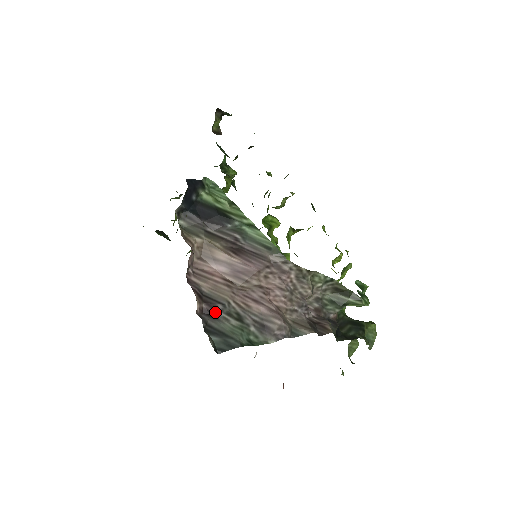
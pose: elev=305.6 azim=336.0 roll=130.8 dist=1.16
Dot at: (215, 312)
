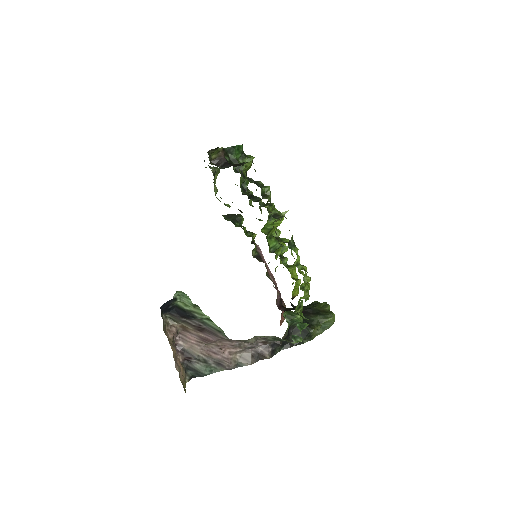
Dot at: (191, 360)
